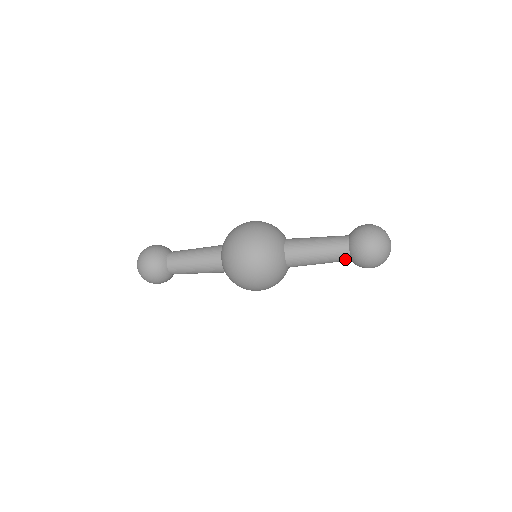
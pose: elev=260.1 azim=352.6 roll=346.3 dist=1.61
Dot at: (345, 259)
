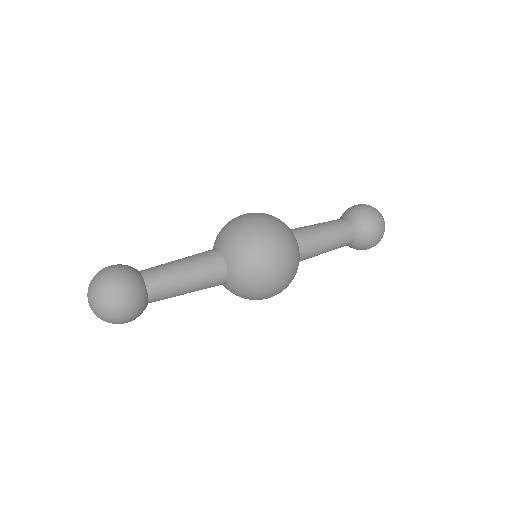
Dot at: (351, 234)
